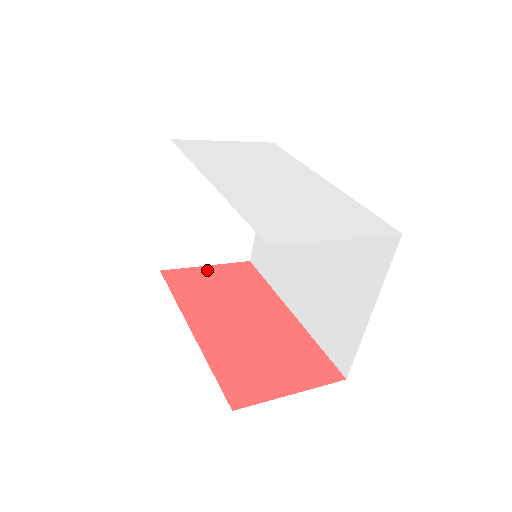
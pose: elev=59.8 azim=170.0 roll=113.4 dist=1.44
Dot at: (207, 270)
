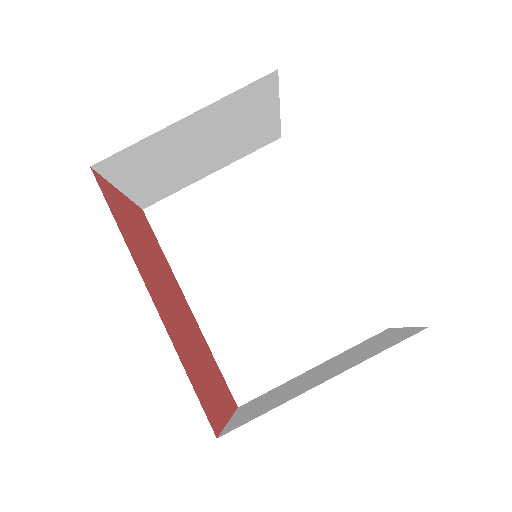
Dot at: (124, 200)
